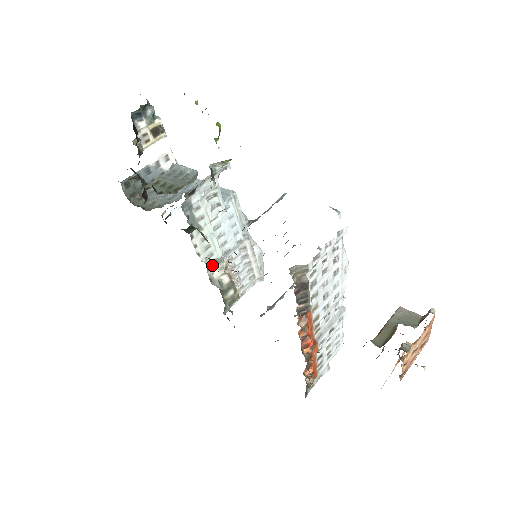
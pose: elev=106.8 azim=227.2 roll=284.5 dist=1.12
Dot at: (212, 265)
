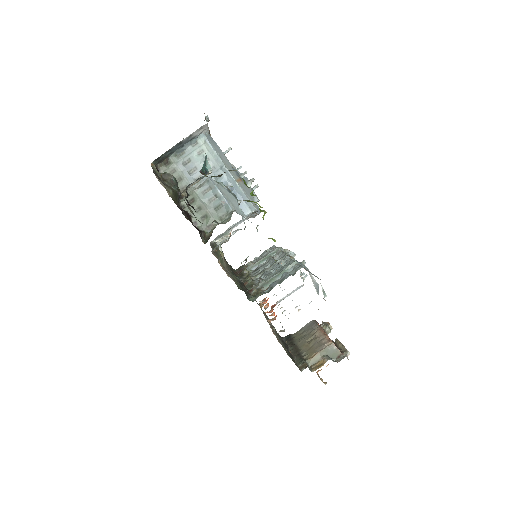
Dot at: (219, 237)
